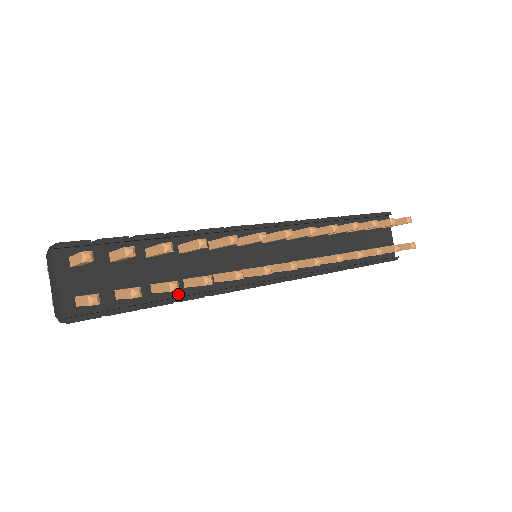
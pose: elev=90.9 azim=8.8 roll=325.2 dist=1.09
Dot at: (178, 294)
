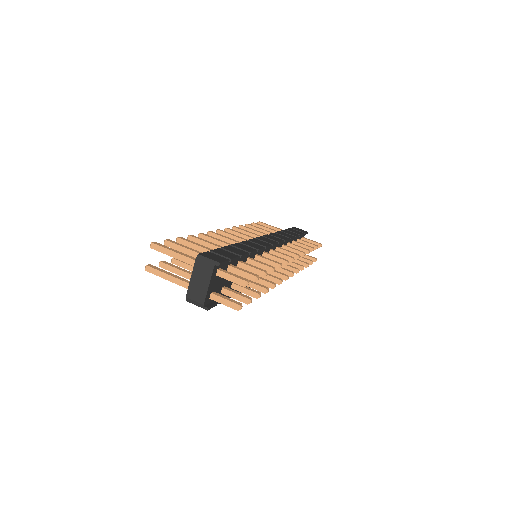
Dot at: occluded
